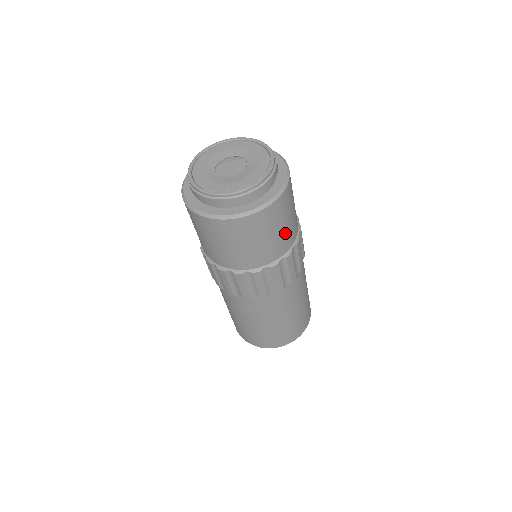
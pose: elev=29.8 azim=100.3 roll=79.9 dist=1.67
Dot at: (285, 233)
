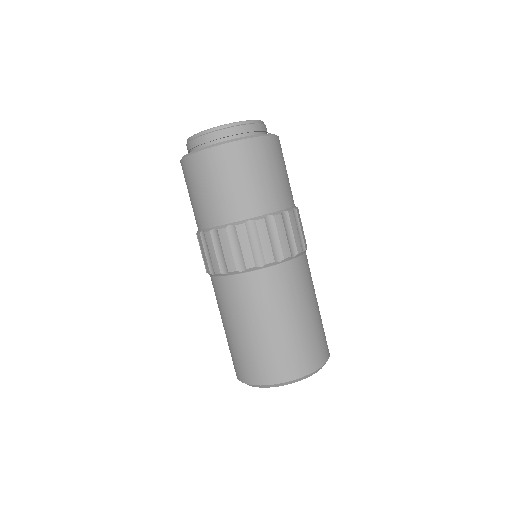
Dot at: (271, 186)
